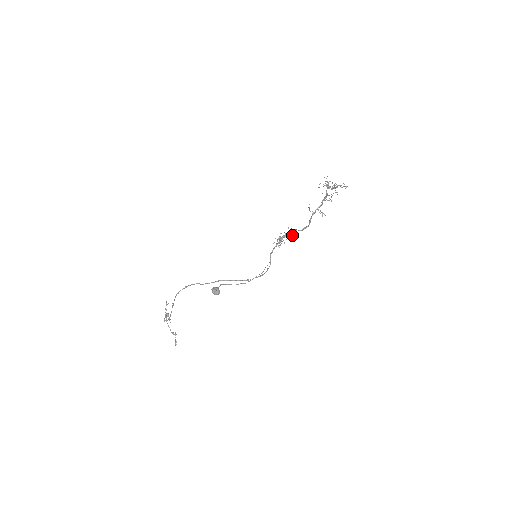
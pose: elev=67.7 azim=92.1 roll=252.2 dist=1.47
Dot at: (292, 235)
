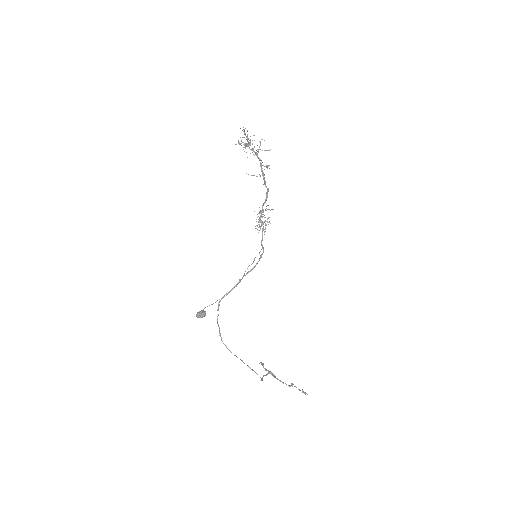
Dot at: occluded
